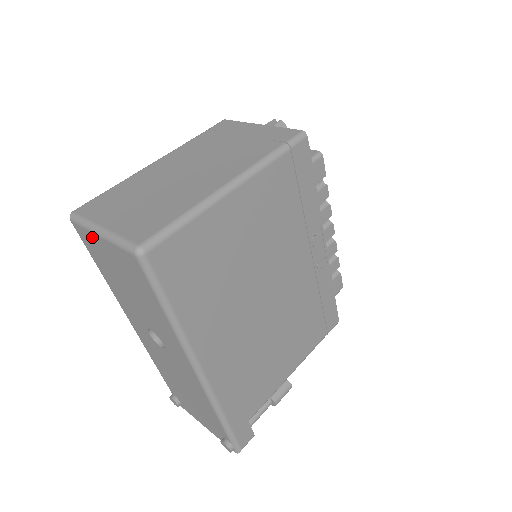
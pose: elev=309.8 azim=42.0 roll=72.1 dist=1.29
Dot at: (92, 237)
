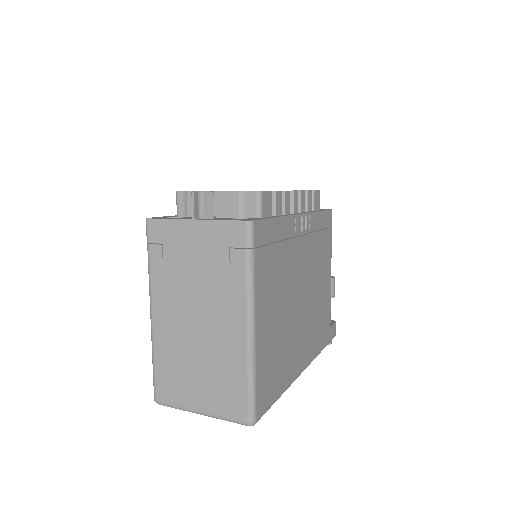
Dot at: occluded
